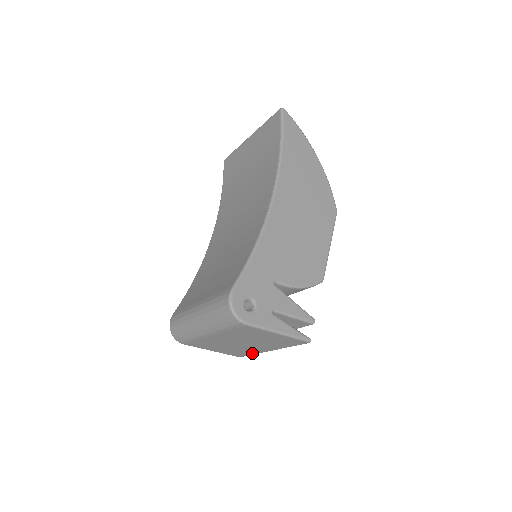
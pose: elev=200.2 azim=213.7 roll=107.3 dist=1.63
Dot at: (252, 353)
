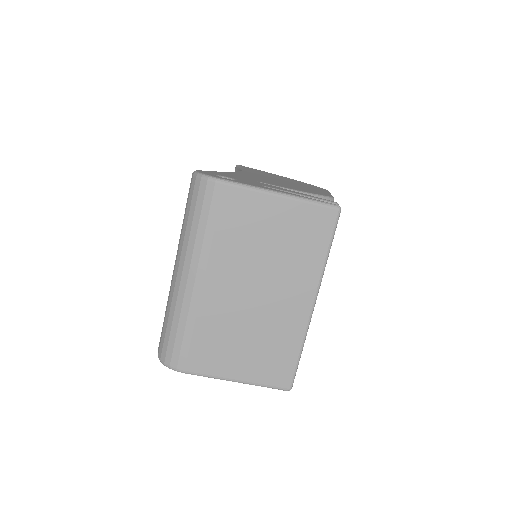
Dot at: (296, 345)
